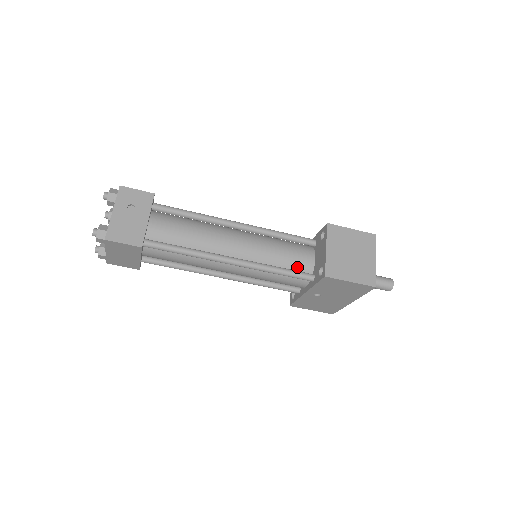
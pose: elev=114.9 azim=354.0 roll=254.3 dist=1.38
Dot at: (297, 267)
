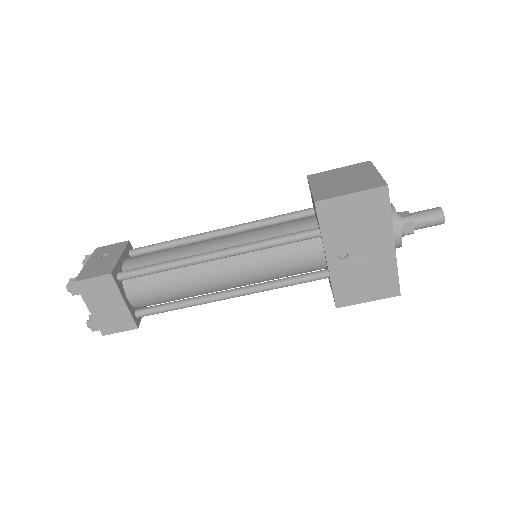
Dot at: occluded
